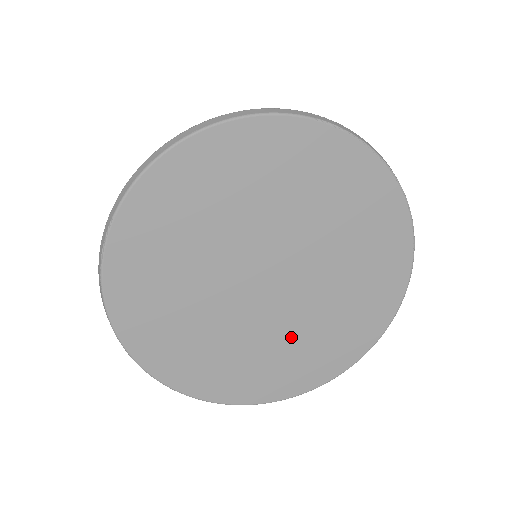
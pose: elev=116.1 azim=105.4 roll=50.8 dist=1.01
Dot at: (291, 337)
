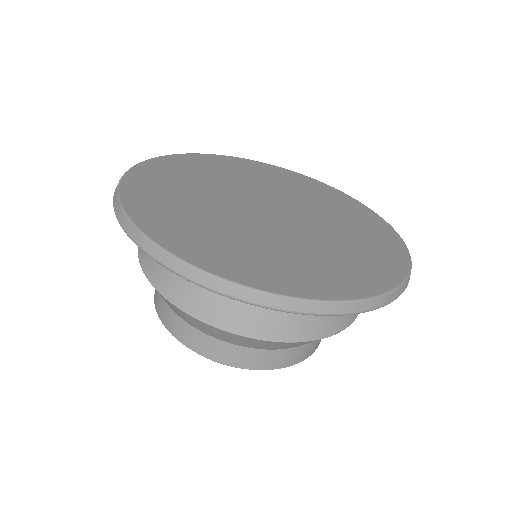
Dot at: (319, 246)
